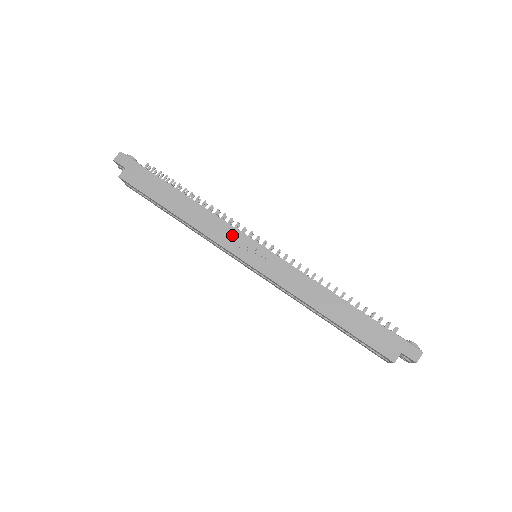
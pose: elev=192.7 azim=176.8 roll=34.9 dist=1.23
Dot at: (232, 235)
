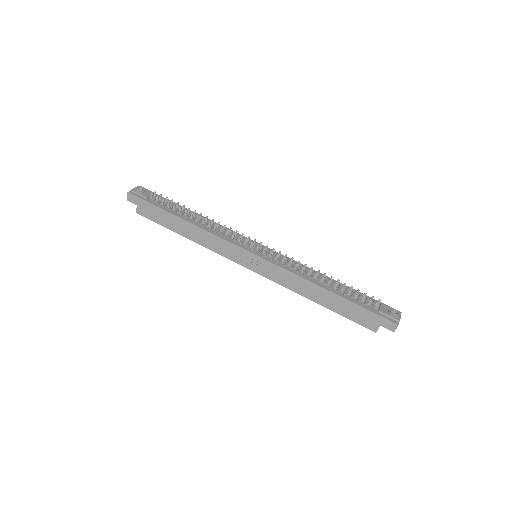
Dot at: (230, 249)
